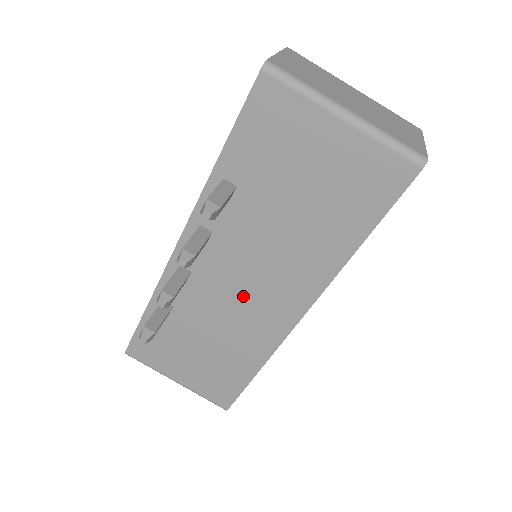
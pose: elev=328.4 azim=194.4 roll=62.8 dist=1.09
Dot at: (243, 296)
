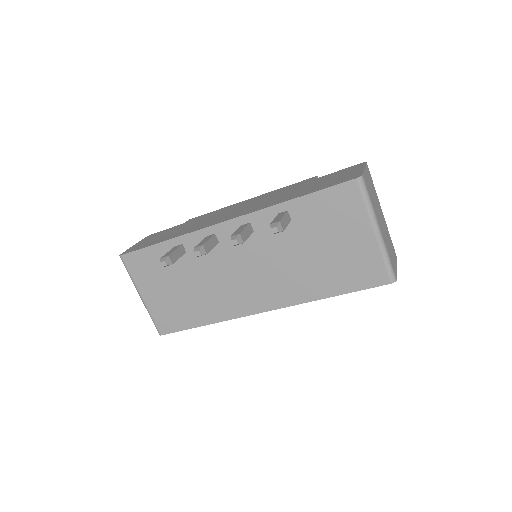
Dot at: (239, 277)
